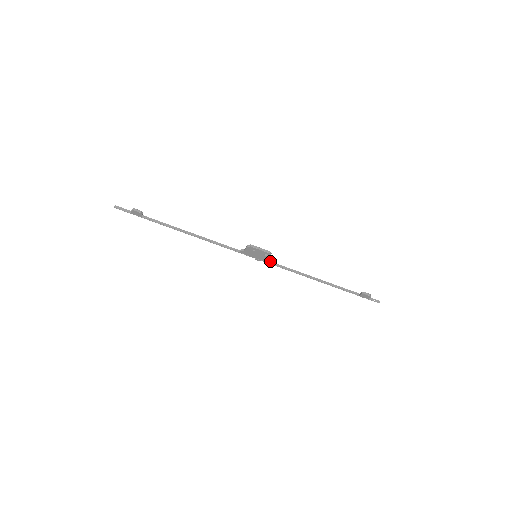
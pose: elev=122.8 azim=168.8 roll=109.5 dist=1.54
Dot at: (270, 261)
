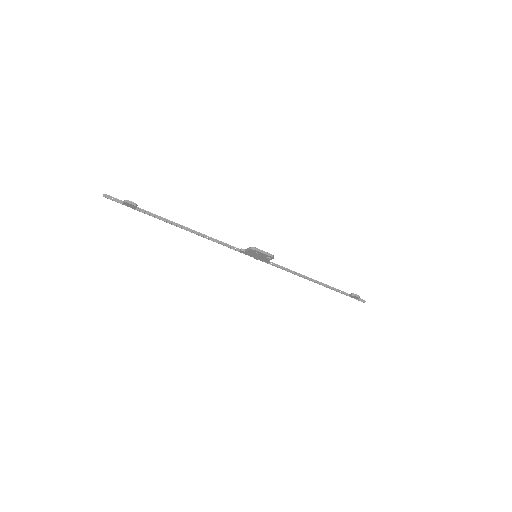
Dot at: (269, 261)
